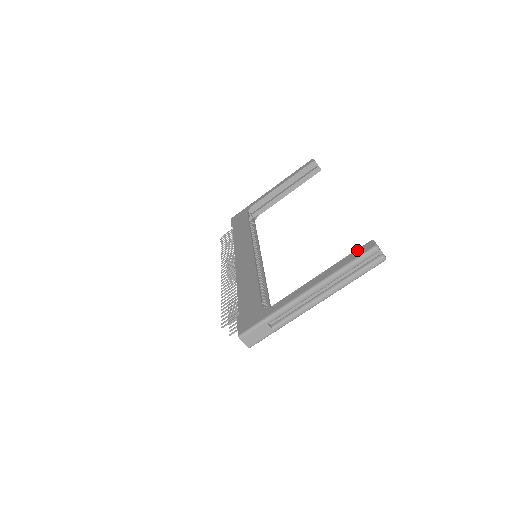
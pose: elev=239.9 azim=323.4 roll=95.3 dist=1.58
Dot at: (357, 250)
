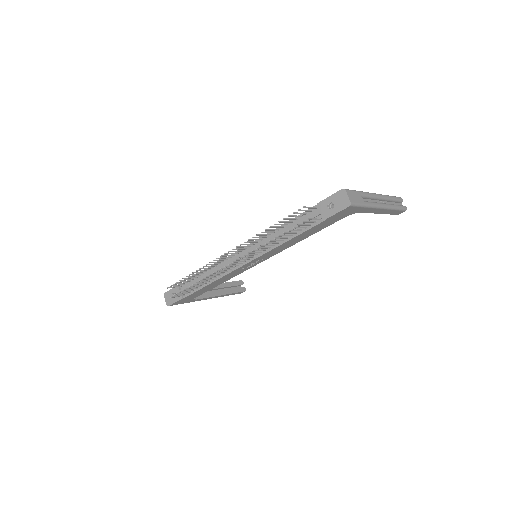
Dot at: occluded
